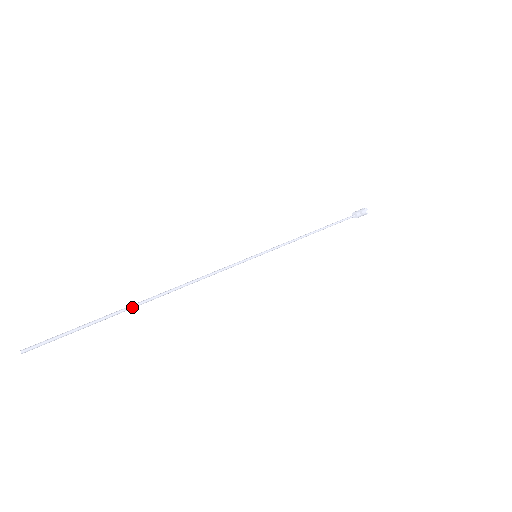
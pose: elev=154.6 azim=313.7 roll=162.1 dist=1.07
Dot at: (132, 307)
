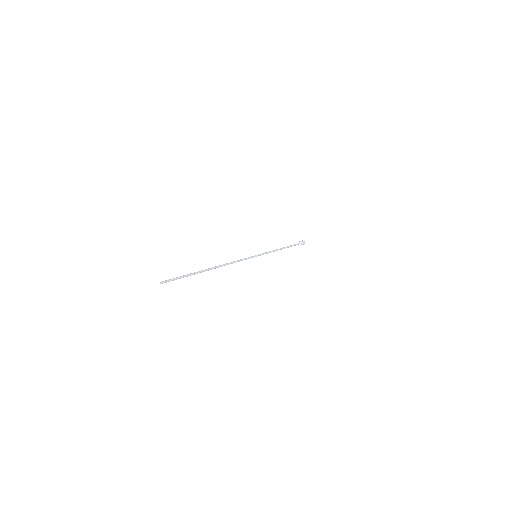
Dot at: occluded
